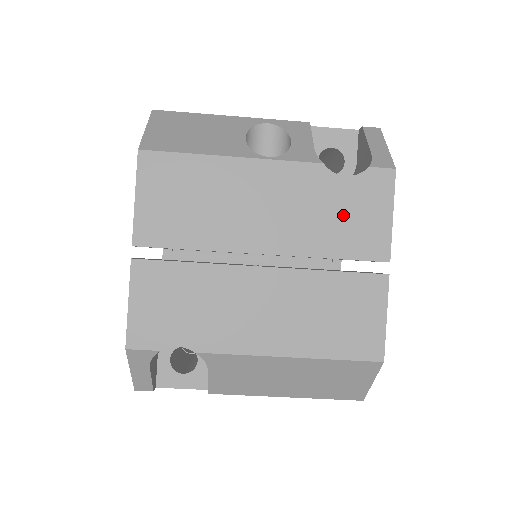
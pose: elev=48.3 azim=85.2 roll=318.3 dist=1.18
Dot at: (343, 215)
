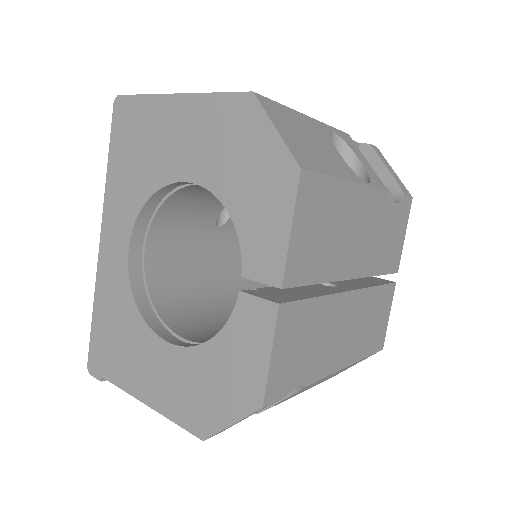
Dot at: (389, 237)
